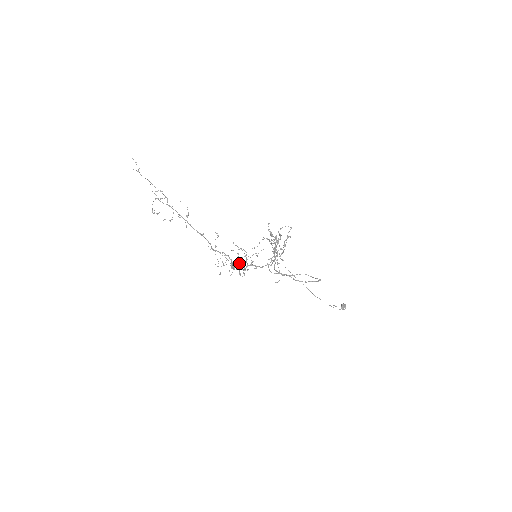
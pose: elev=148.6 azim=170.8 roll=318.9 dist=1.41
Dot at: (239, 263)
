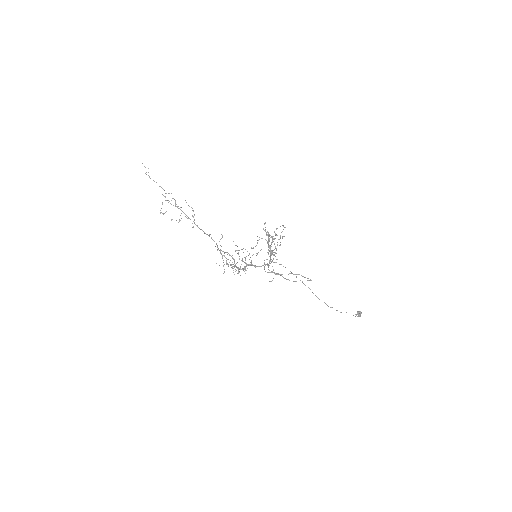
Dot at: occluded
